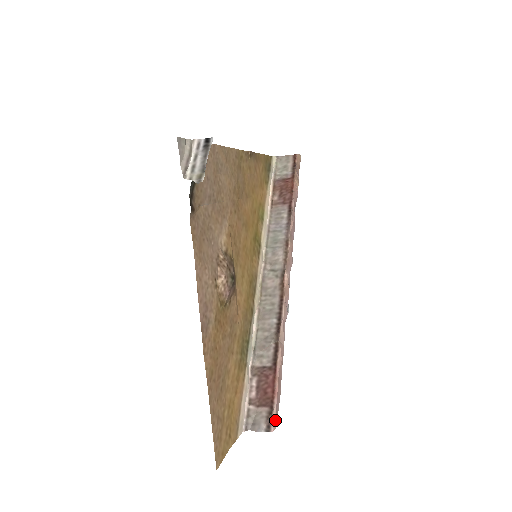
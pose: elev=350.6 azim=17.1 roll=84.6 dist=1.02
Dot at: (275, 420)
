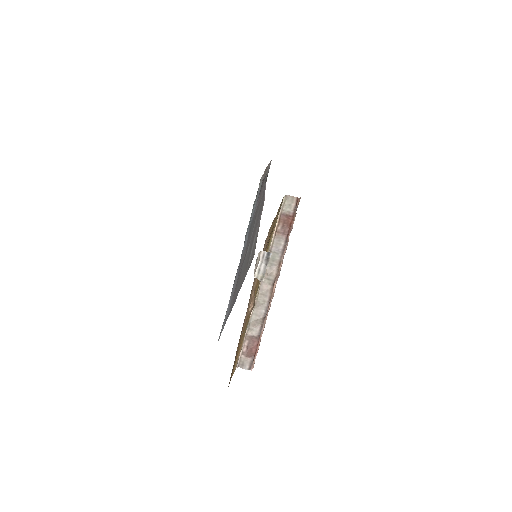
Dot at: occluded
